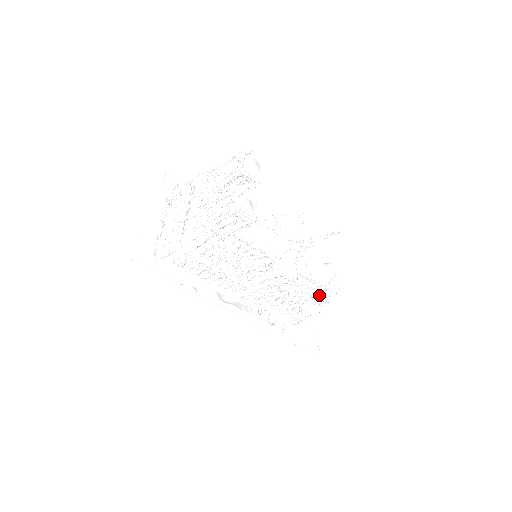
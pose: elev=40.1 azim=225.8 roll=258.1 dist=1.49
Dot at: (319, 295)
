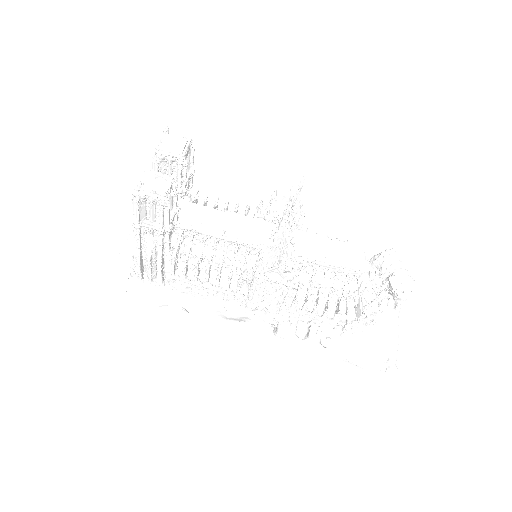
Dot at: (358, 287)
